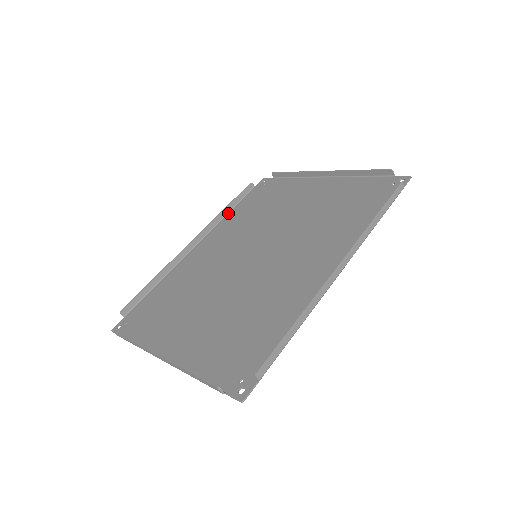
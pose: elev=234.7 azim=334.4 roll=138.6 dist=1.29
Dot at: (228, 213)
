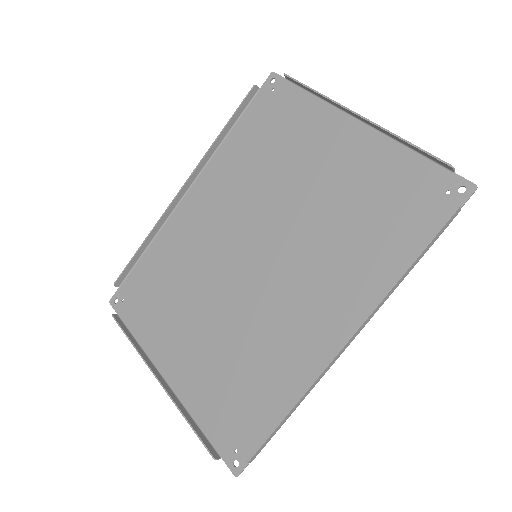
Dot at: (224, 140)
